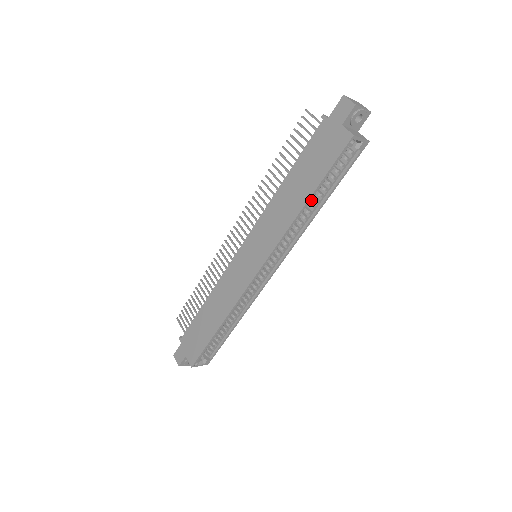
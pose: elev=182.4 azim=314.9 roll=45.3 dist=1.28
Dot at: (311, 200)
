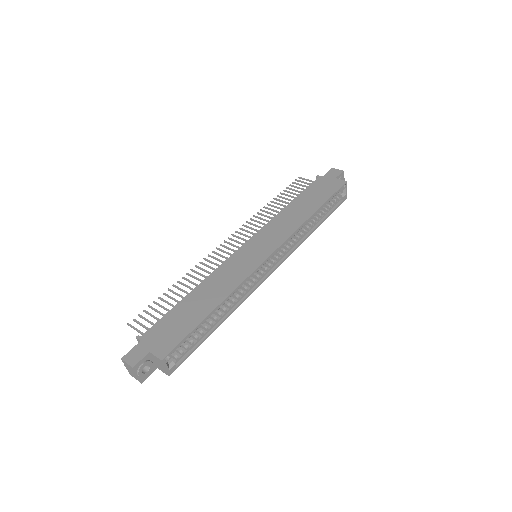
Dot at: (307, 224)
